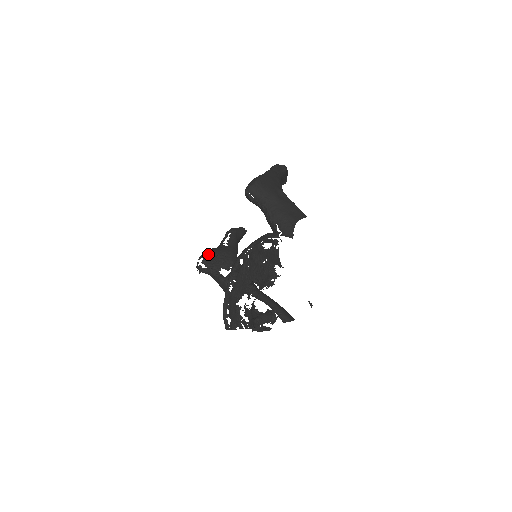
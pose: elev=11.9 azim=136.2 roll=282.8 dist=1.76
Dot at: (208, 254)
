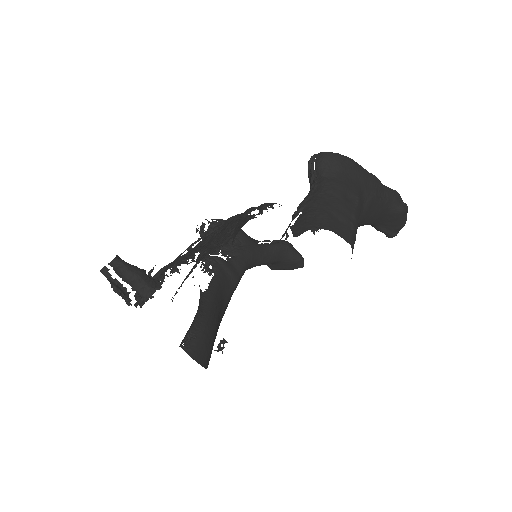
Dot at: occluded
